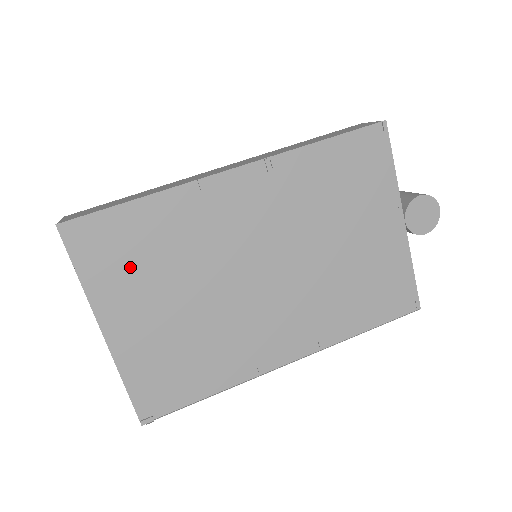
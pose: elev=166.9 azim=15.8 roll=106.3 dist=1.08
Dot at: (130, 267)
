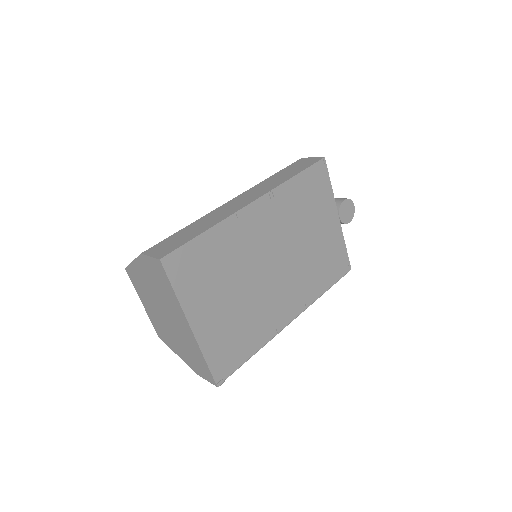
Dot at: (203, 279)
